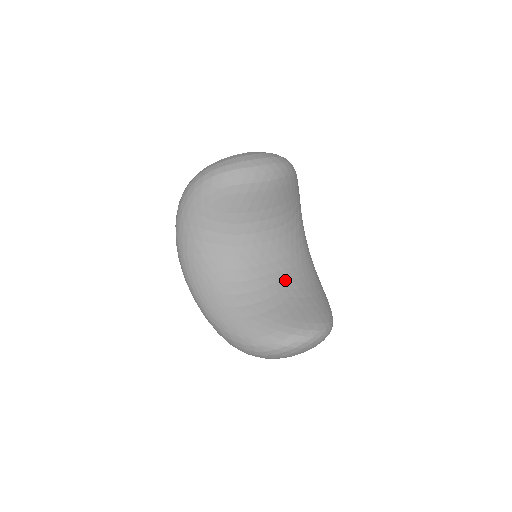
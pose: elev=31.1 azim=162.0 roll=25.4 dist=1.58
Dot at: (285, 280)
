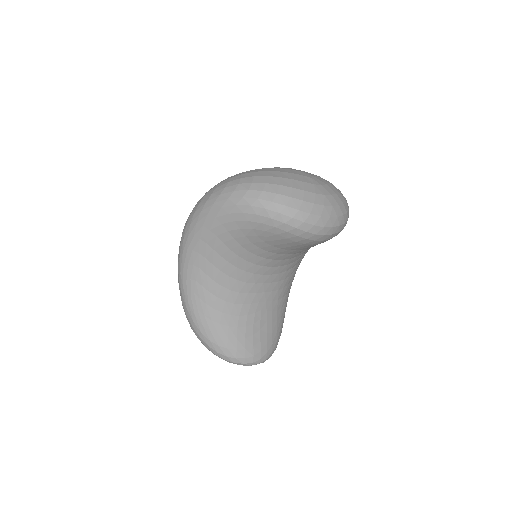
Dot at: (267, 301)
